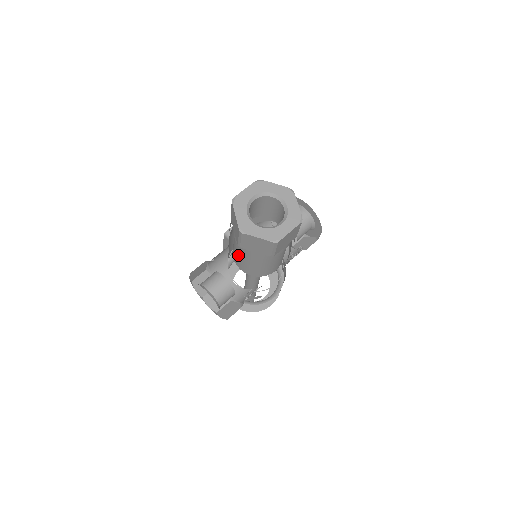
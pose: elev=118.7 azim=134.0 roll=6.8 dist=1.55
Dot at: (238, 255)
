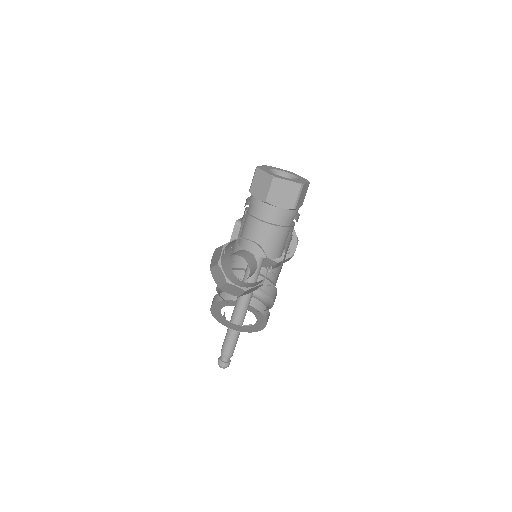
Dot at: (255, 230)
